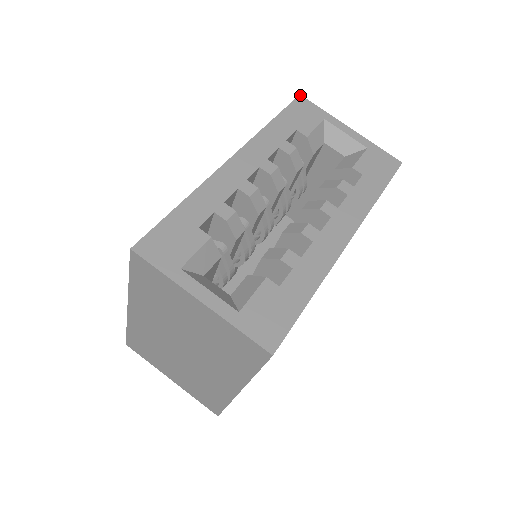
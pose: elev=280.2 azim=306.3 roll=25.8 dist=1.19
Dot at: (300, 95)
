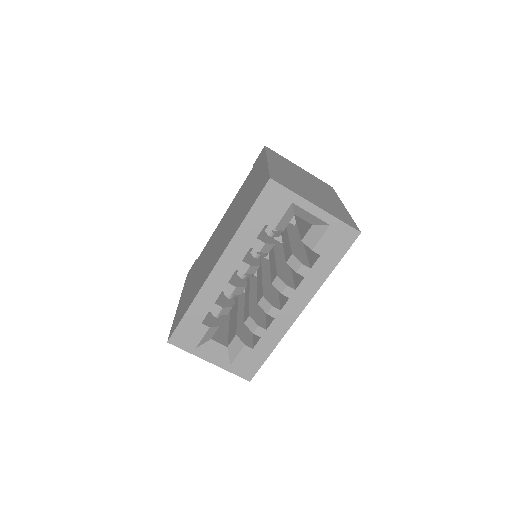
Dot at: (270, 179)
